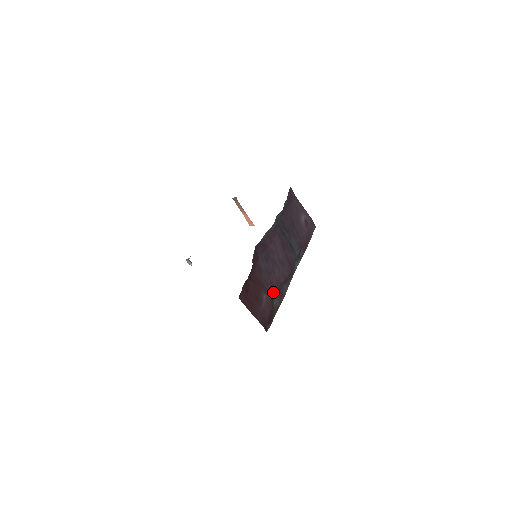
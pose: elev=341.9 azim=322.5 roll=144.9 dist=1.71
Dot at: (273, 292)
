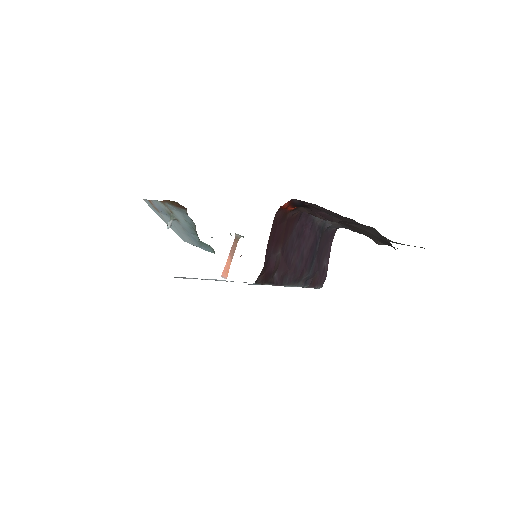
Dot at: (283, 264)
